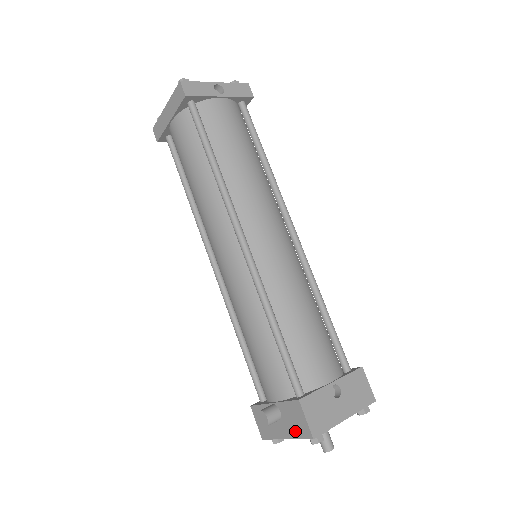
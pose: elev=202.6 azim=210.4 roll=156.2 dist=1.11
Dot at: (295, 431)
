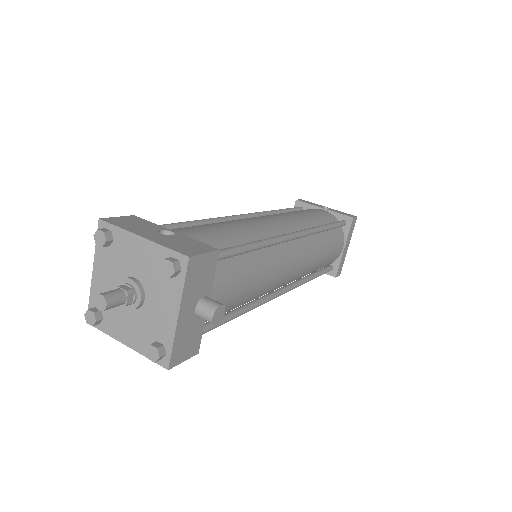
Dot at: occluded
